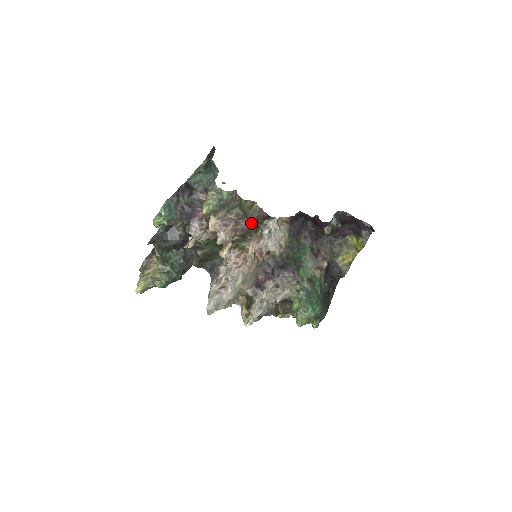
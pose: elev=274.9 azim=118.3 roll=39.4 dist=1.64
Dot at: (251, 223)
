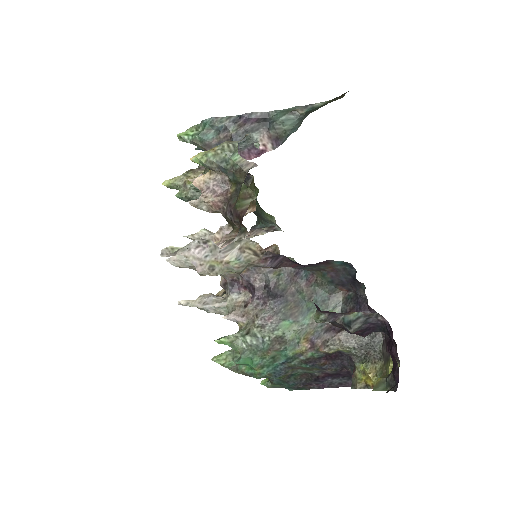
Dot at: (233, 215)
